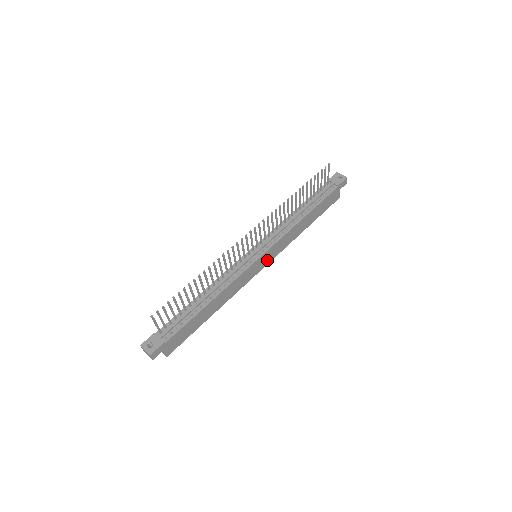
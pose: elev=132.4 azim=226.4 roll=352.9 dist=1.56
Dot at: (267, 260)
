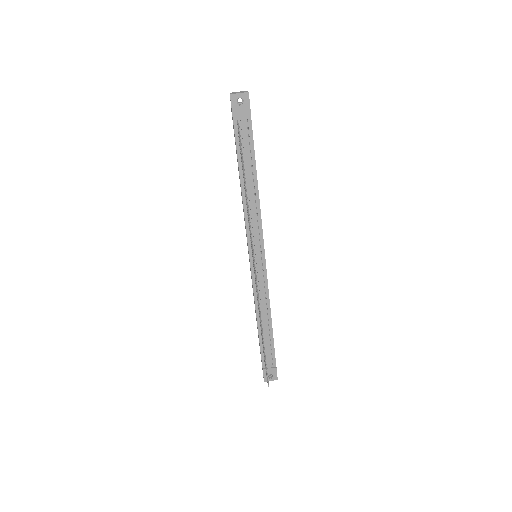
Dot at: occluded
